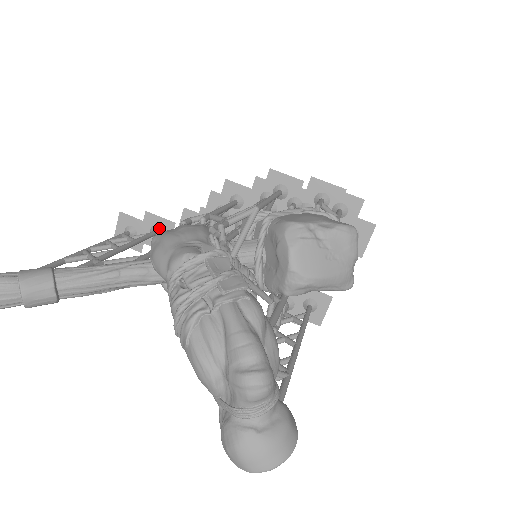
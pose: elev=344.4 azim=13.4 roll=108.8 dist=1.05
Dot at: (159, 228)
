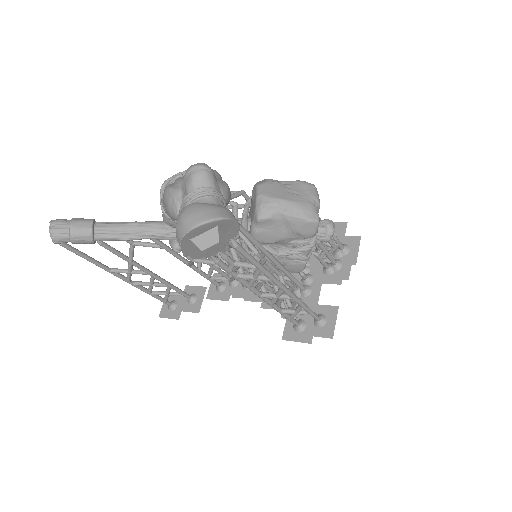
Dot at: (194, 294)
